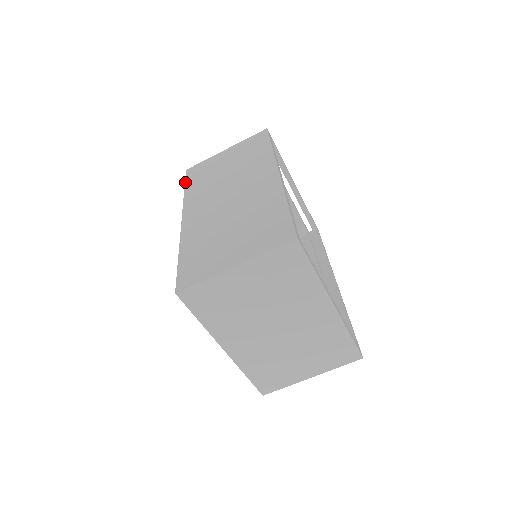
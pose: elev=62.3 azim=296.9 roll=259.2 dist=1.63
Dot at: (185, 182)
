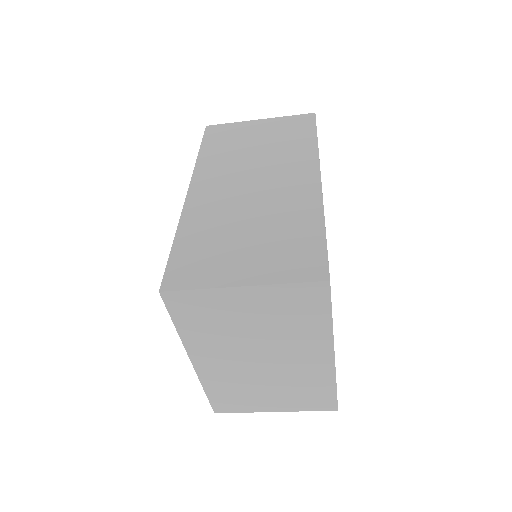
Dot at: (202, 142)
